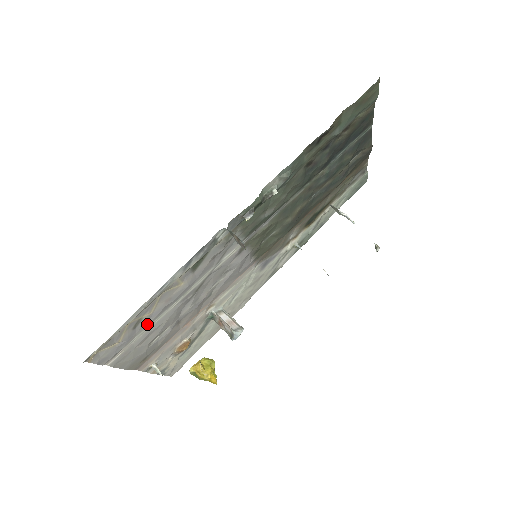
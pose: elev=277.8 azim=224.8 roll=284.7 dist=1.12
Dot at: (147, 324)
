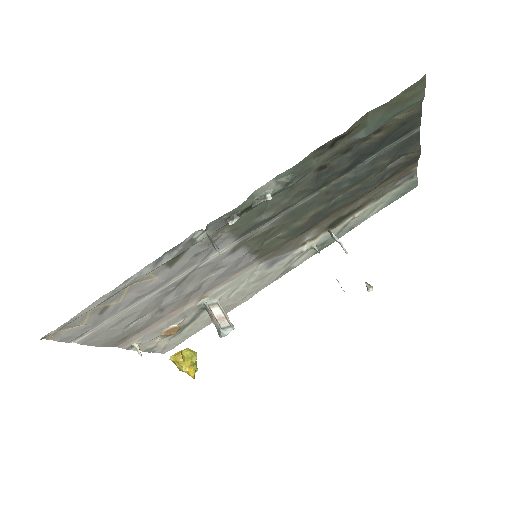
Dot at: (117, 311)
